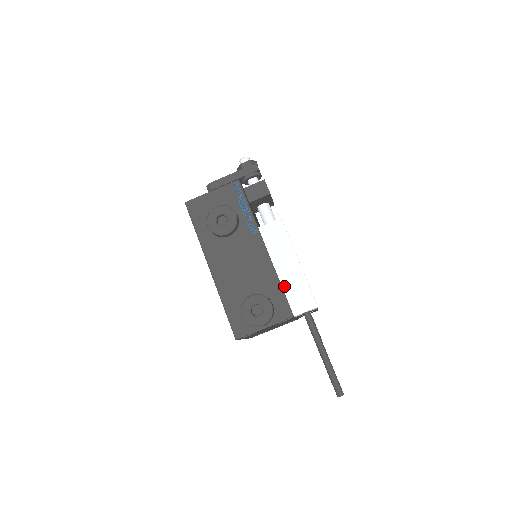
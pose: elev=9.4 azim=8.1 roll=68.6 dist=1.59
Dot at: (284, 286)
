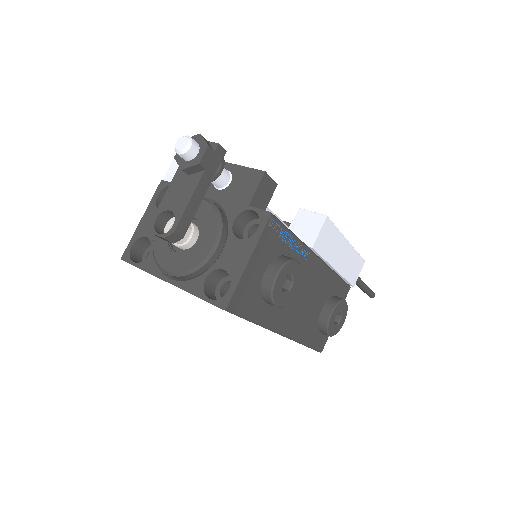
Dot at: (344, 274)
